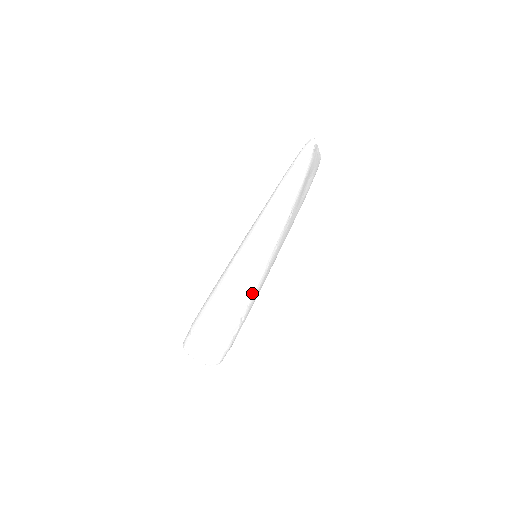
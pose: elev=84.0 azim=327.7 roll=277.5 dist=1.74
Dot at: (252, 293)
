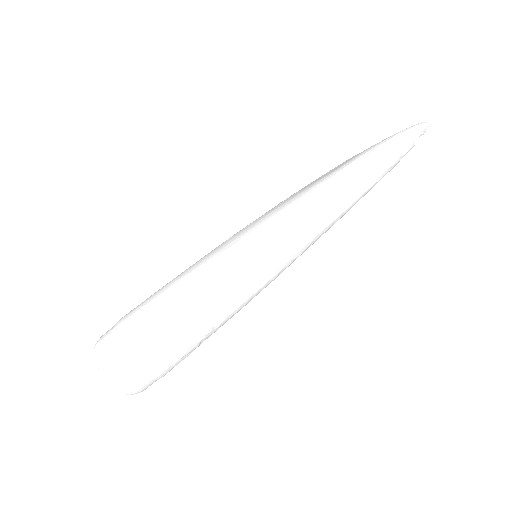
Dot at: (234, 312)
